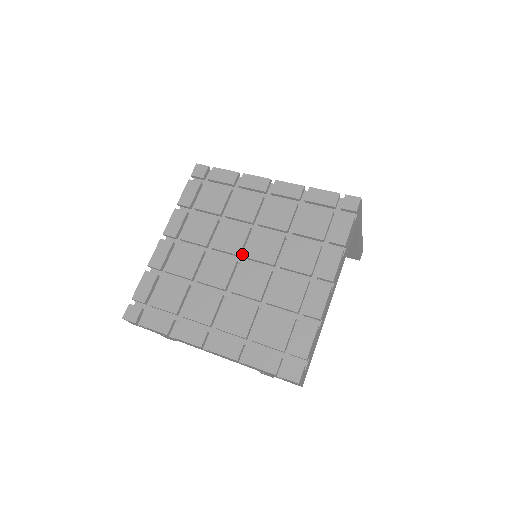
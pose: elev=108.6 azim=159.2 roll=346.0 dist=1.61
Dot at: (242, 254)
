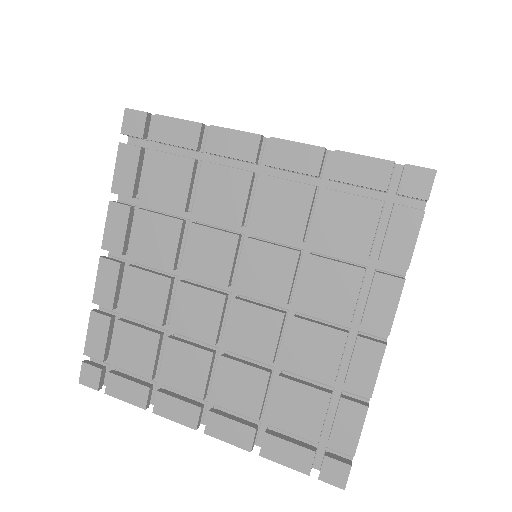
Dot at: (232, 276)
